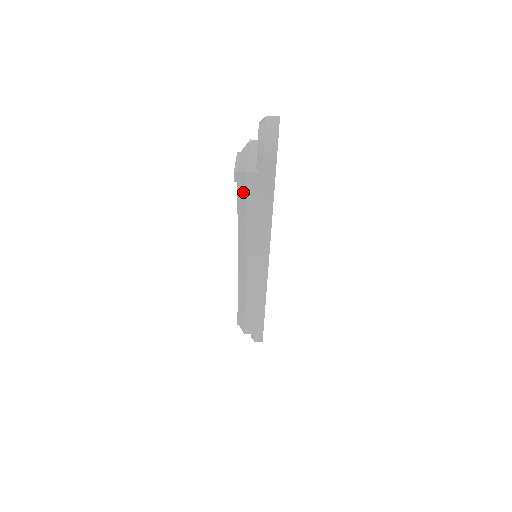
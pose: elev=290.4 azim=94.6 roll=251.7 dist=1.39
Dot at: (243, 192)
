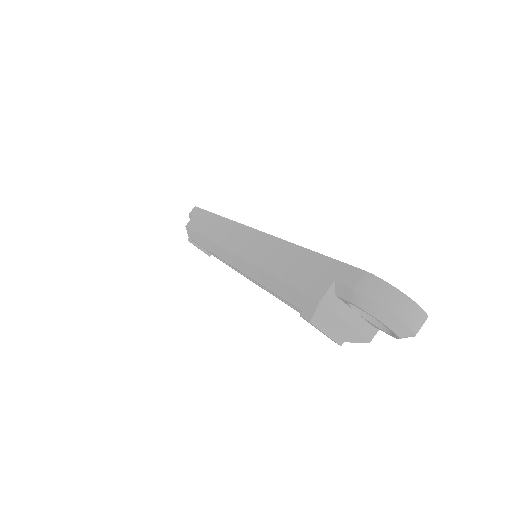
Dot at: occluded
